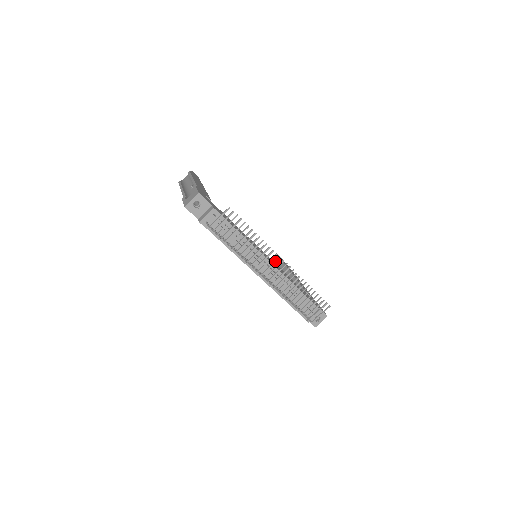
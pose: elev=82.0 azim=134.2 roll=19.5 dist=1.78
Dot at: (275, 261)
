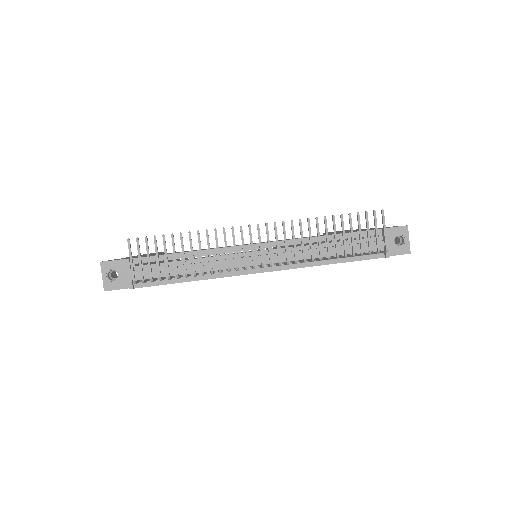
Dot at: occluded
